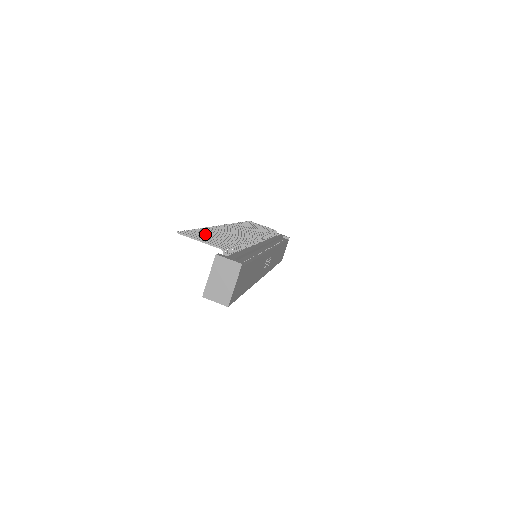
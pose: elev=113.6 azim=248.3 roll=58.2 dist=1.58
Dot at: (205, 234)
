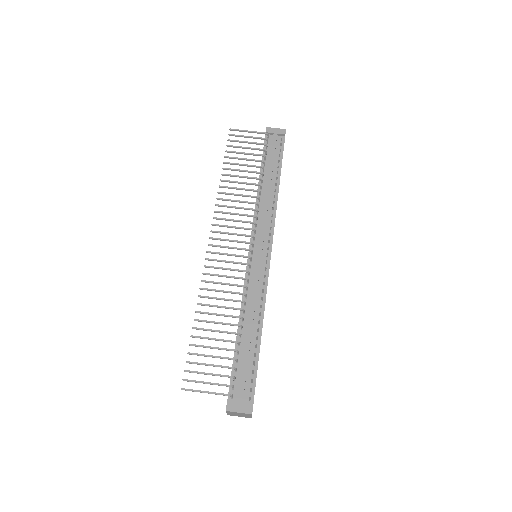
Dot at: (203, 347)
